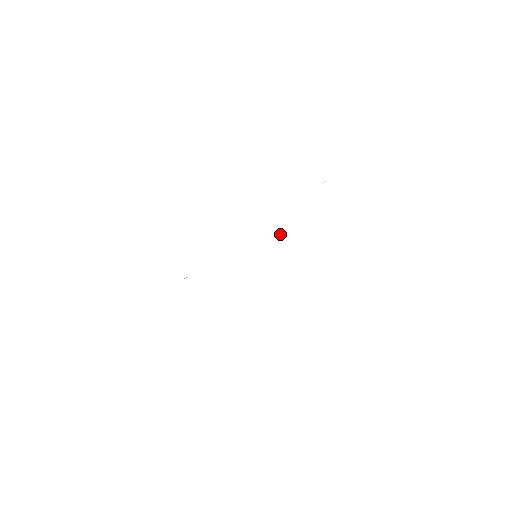
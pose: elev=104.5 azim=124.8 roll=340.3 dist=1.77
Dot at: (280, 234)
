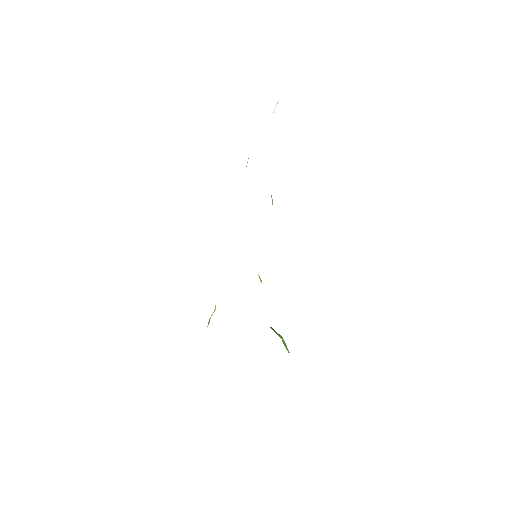
Dot at: occluded
